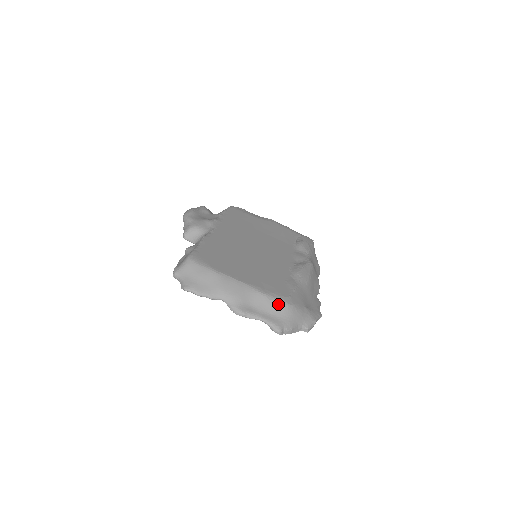
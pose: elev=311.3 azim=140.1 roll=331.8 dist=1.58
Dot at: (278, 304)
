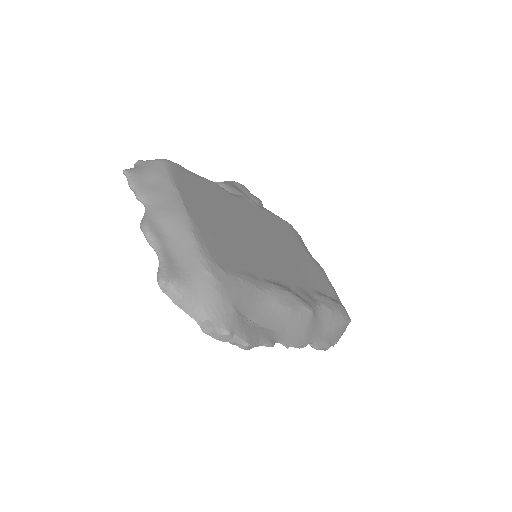
Dot at: (198, 259)
